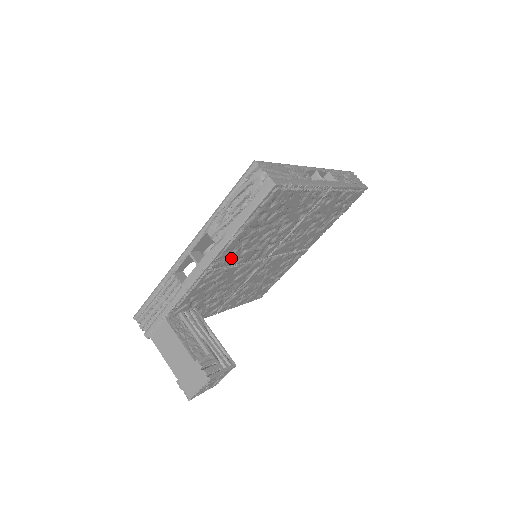
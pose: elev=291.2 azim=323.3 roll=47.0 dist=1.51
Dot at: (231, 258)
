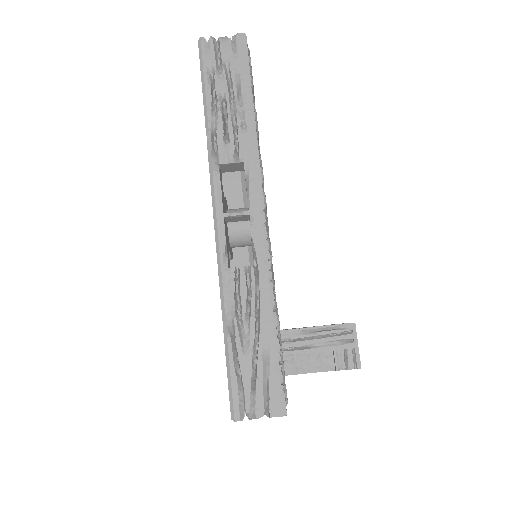
Dot at: occluded
